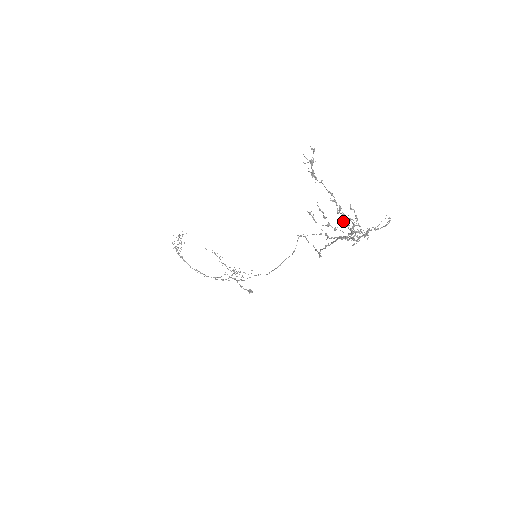
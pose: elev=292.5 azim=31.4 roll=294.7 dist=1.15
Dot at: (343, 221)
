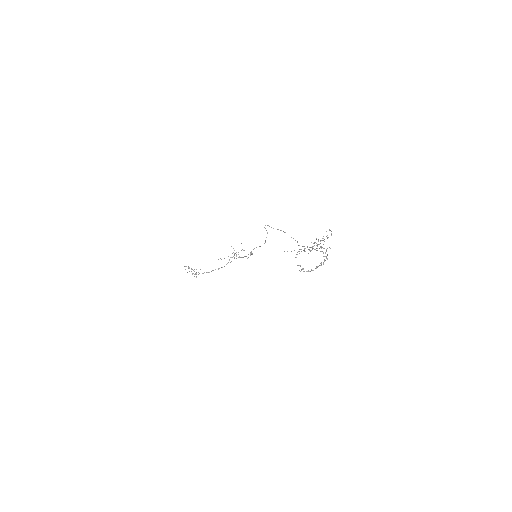
Dot at: (323, 262)
